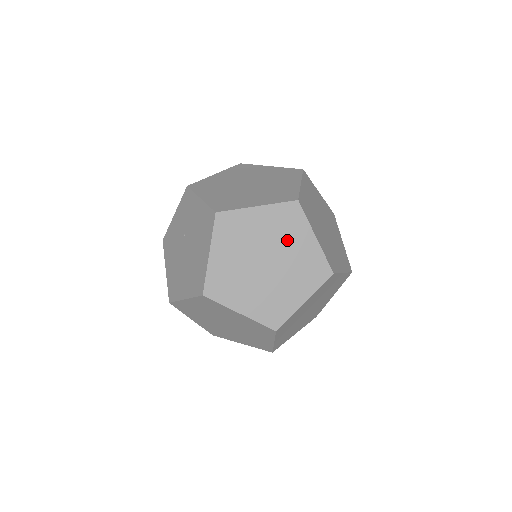
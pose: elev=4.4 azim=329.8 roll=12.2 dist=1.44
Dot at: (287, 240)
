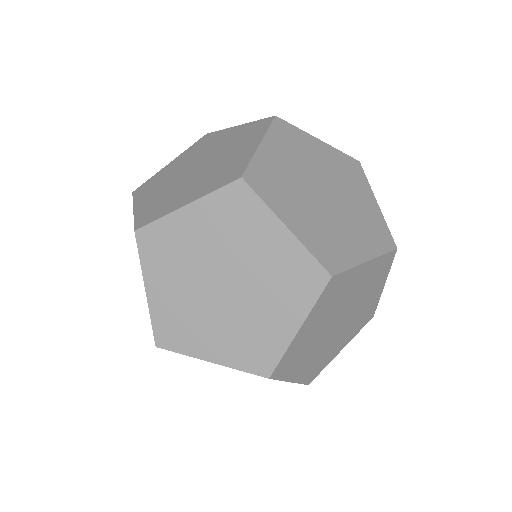
Dot at: (244, 243)
